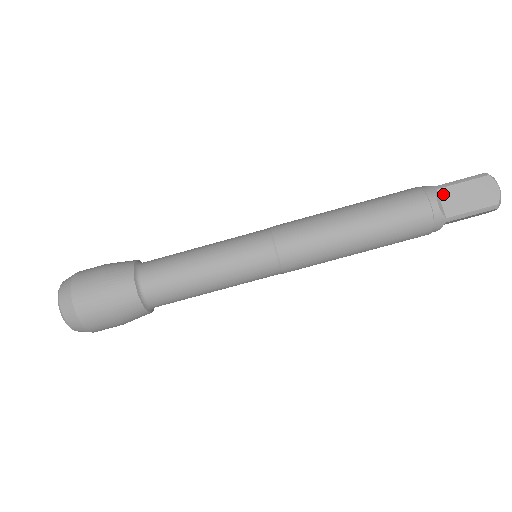
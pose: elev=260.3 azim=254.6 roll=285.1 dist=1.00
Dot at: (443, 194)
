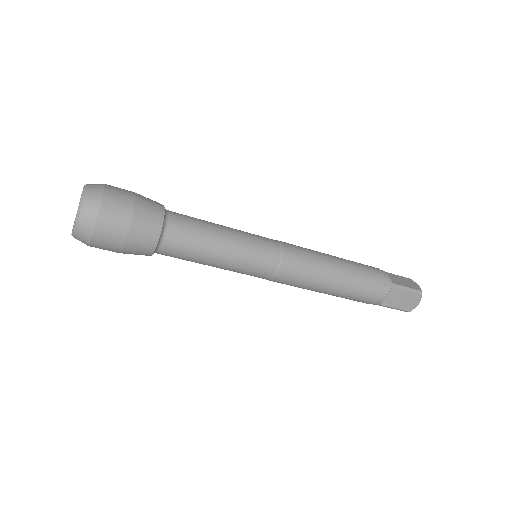
Dot at: (392, 292)
